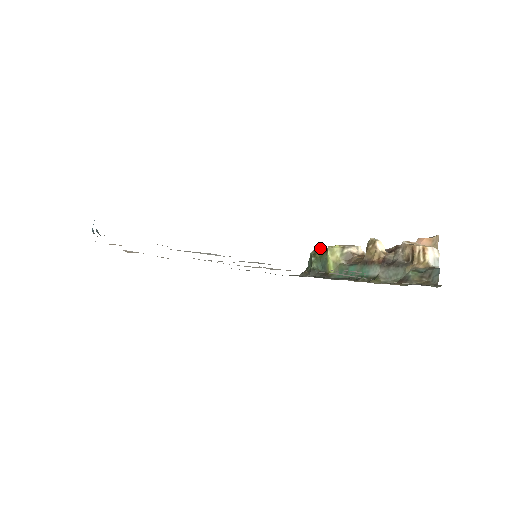
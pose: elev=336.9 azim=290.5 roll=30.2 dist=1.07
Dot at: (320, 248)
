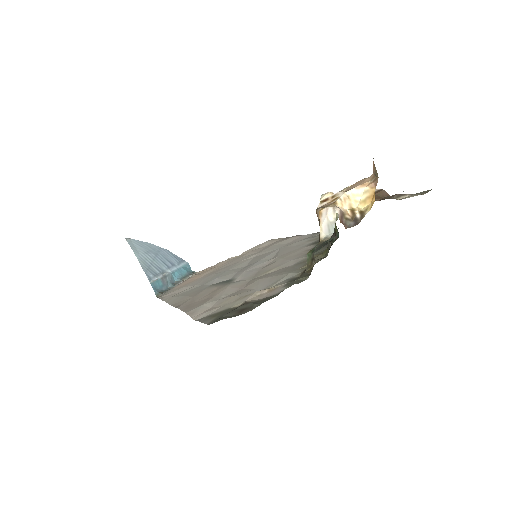
Dot at: occluded
